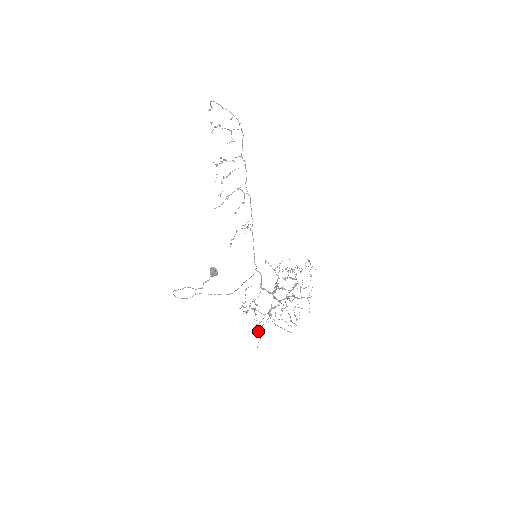
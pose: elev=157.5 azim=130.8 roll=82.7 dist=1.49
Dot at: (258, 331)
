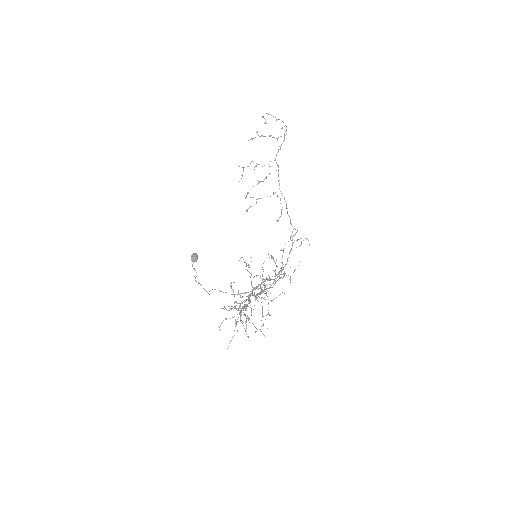
Dot at: occluded
